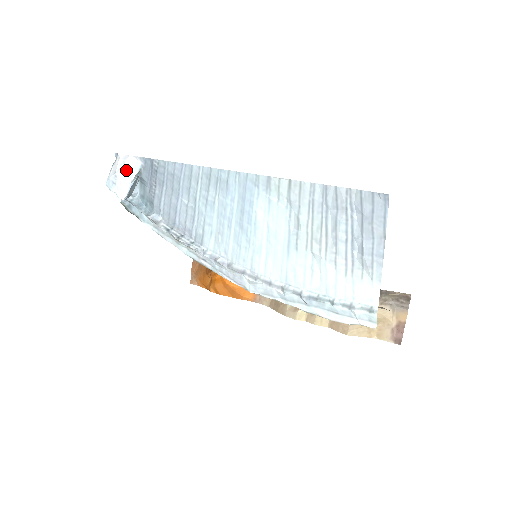
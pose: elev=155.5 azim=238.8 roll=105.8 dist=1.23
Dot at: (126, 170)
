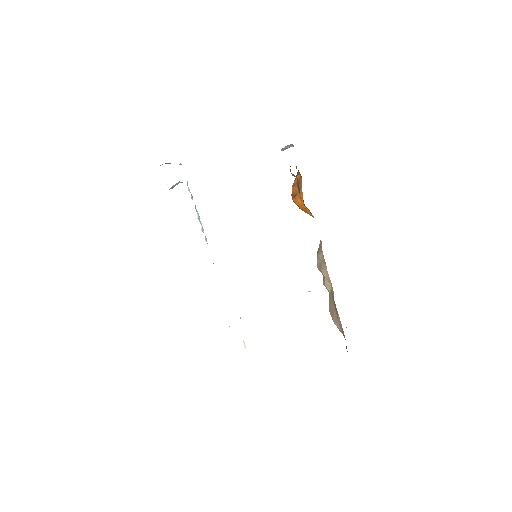
Dot at: occluded
